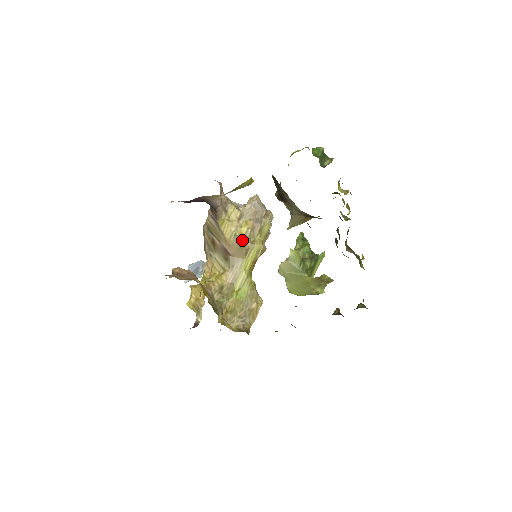
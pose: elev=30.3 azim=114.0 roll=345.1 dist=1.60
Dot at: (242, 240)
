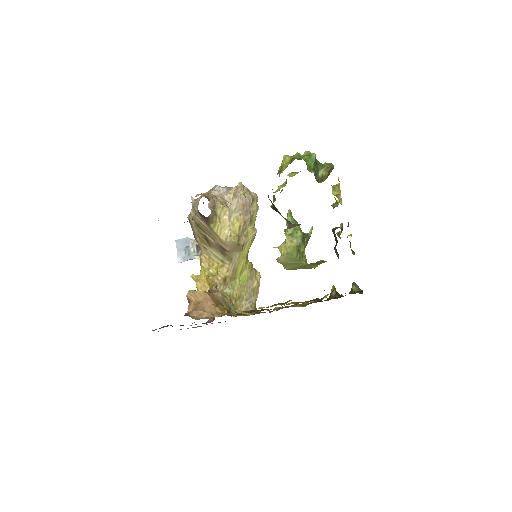
Dot at: (238, 239)
